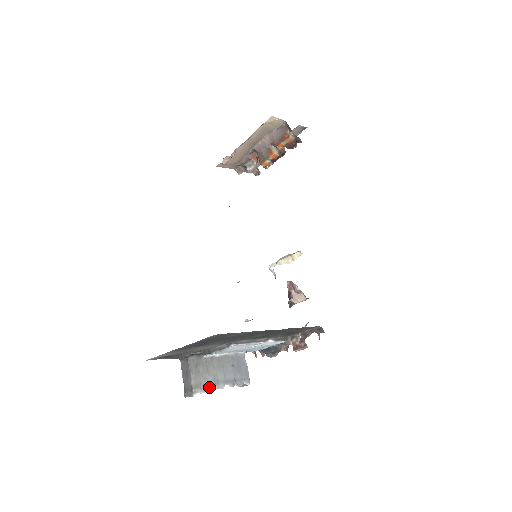
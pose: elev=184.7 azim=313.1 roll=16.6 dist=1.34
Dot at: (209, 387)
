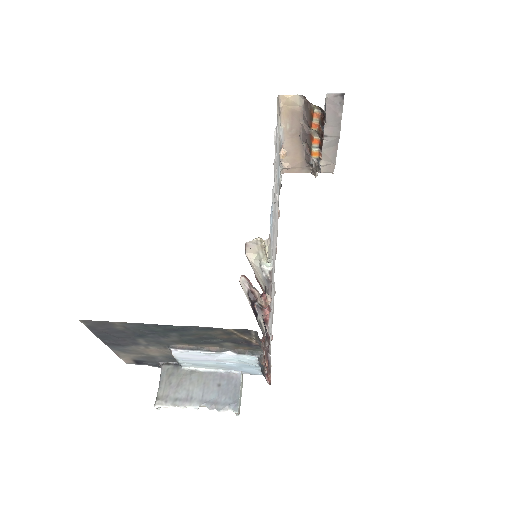
Dot at: (177, 402)
